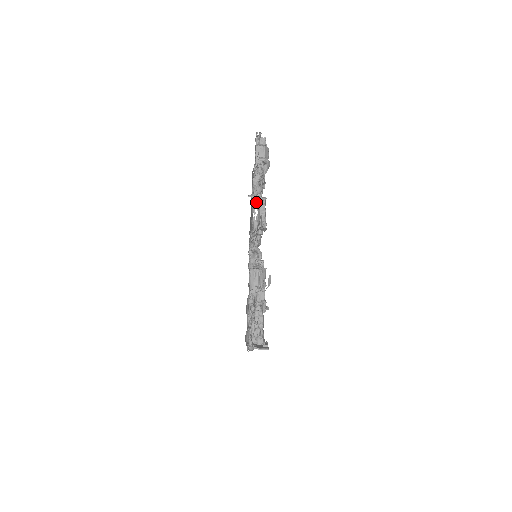
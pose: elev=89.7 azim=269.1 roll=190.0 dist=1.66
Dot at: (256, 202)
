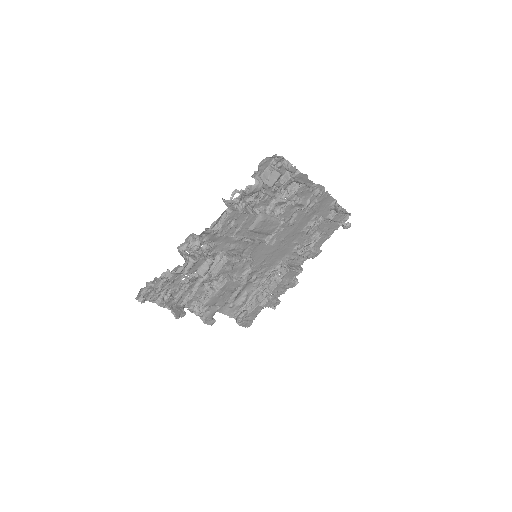
Dot at: (256, 212)
